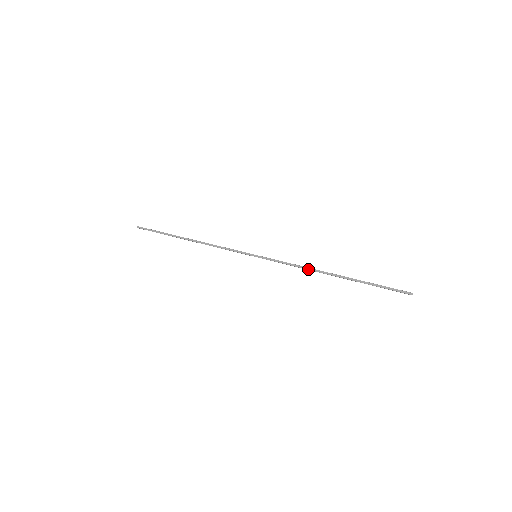
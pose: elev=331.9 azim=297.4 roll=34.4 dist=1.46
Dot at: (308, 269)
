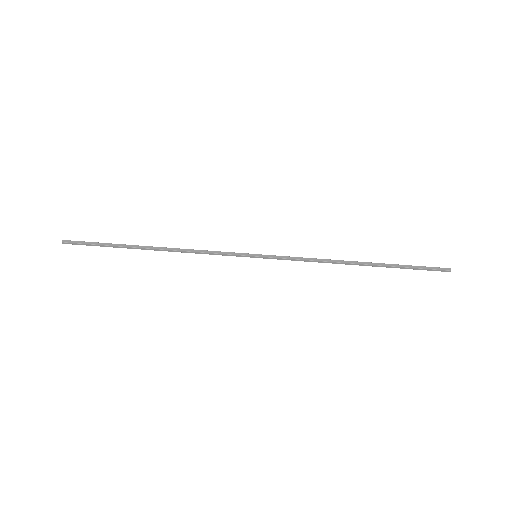
Dot at: occluded
